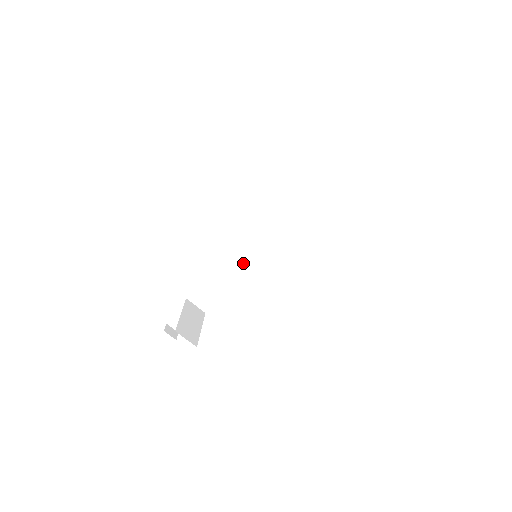
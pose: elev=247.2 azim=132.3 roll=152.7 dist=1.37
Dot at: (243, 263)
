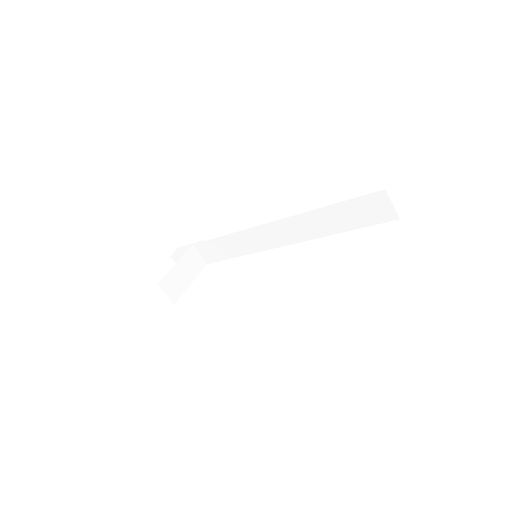
Dot at: (252, 244)
